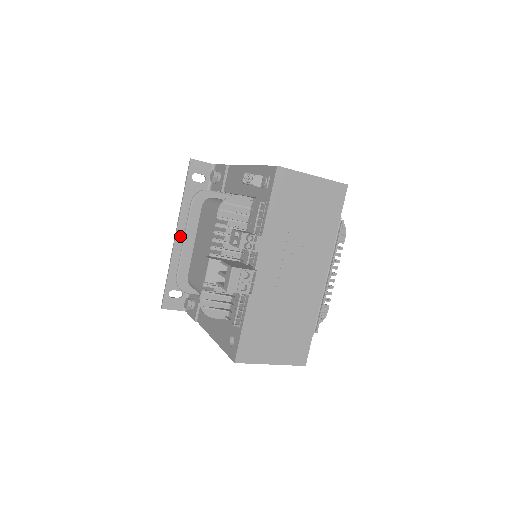
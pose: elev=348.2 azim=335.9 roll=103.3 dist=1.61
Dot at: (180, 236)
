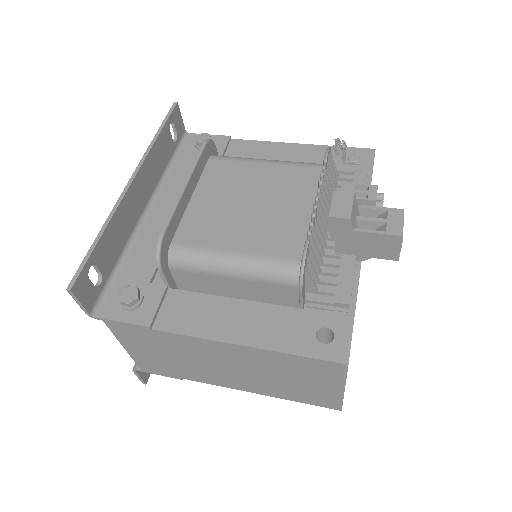
Dot at: (135, 186)
